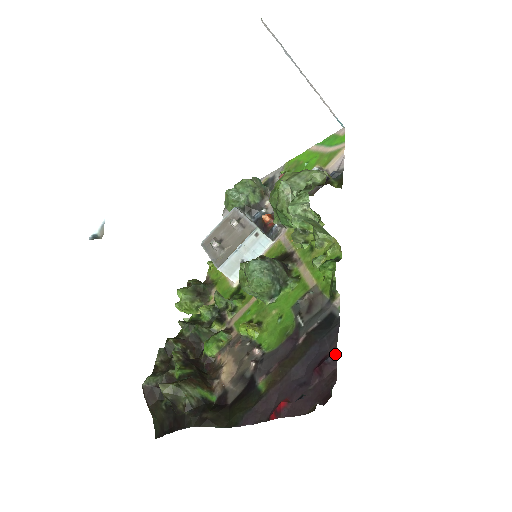
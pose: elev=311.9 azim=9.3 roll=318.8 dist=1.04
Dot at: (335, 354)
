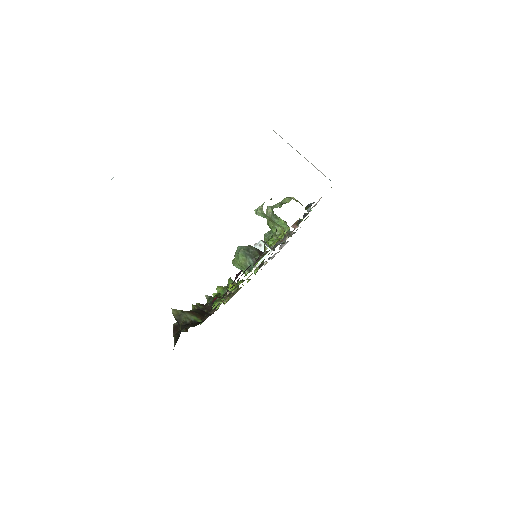
Dot at: occluded
